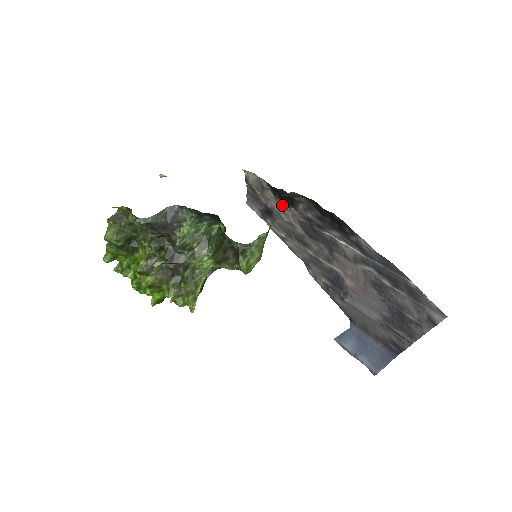
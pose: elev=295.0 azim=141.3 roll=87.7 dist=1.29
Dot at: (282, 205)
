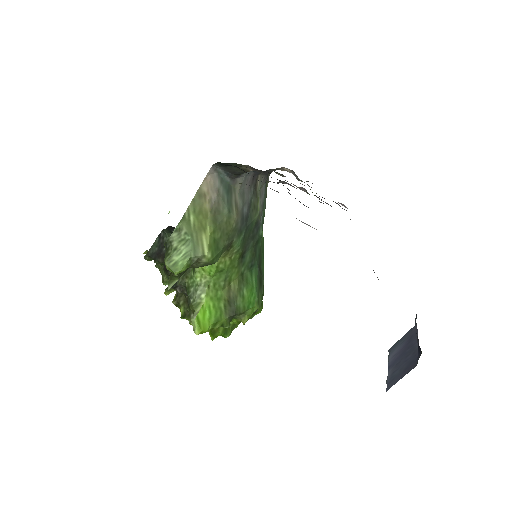
Dot at: occluded
